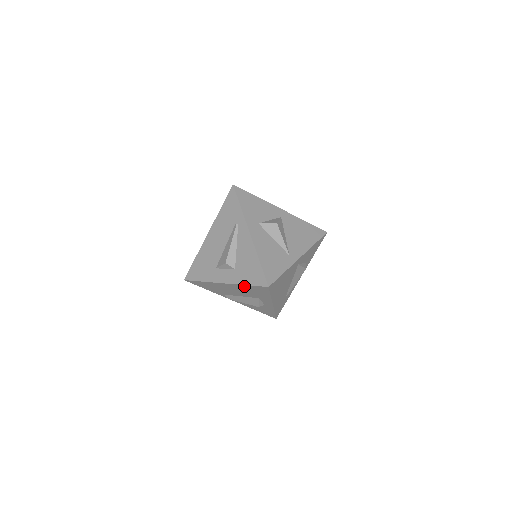
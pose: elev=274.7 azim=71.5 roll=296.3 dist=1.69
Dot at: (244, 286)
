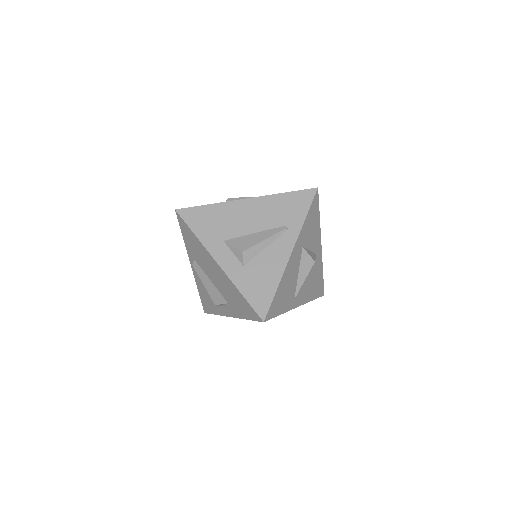
Dot at: (237, 290)
